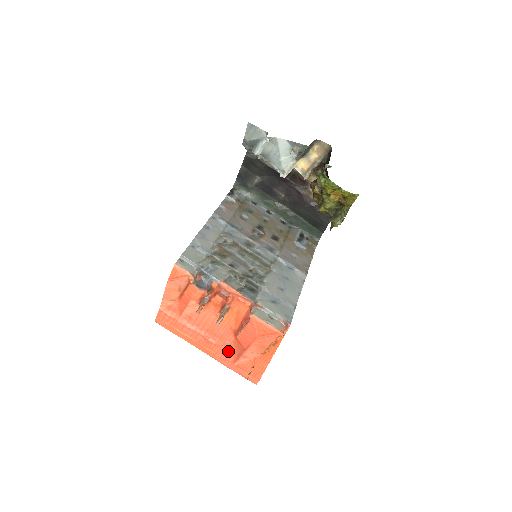
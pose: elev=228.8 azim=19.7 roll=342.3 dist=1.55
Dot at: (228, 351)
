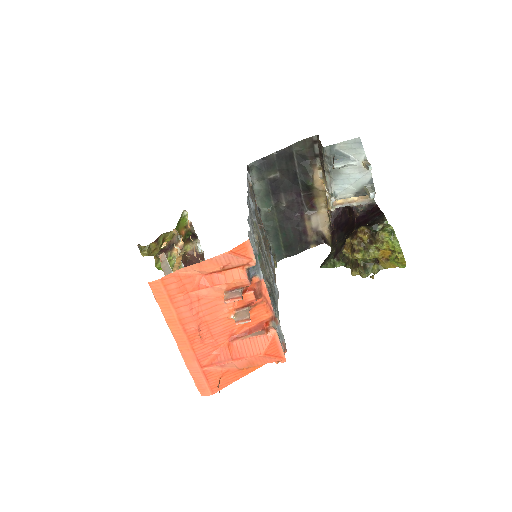
Dot at: (208, 352)
